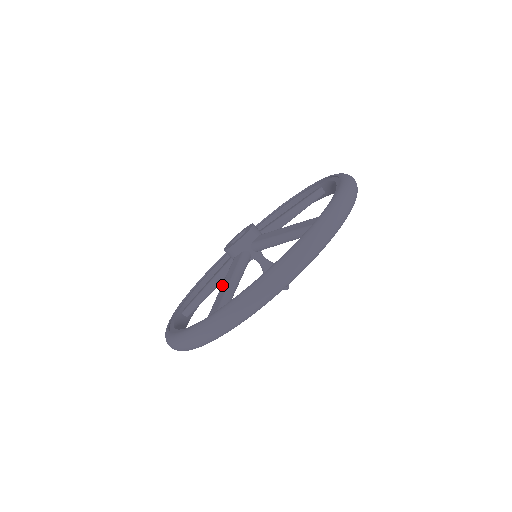
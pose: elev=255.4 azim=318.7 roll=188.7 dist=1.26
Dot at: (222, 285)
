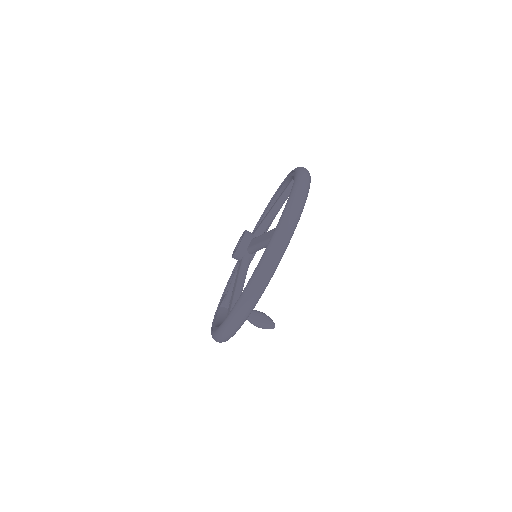
Dot at: (260, 241)
